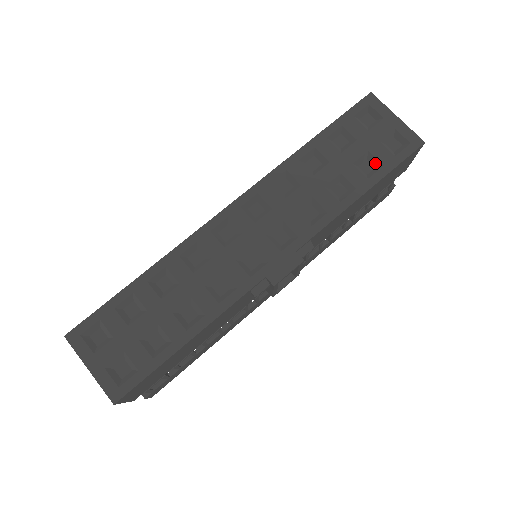
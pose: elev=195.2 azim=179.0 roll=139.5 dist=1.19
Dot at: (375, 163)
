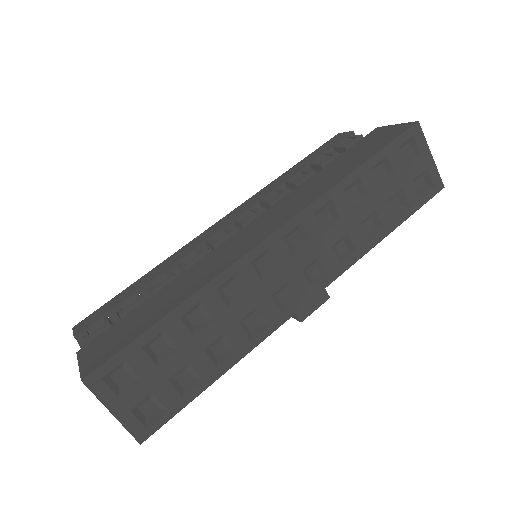
Dot at: (403, 202)
